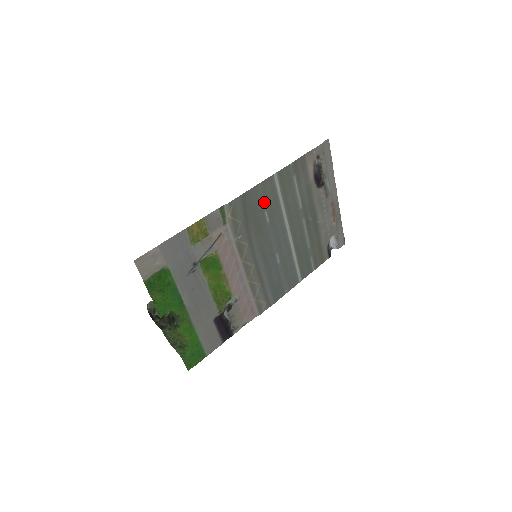
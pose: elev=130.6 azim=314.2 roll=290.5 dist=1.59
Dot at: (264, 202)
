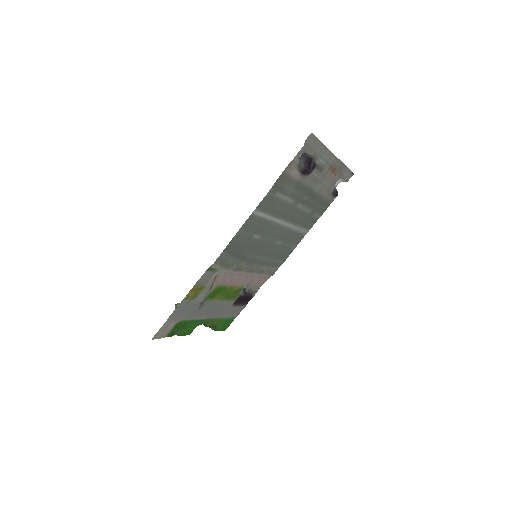
Dot at: (250, 233)
